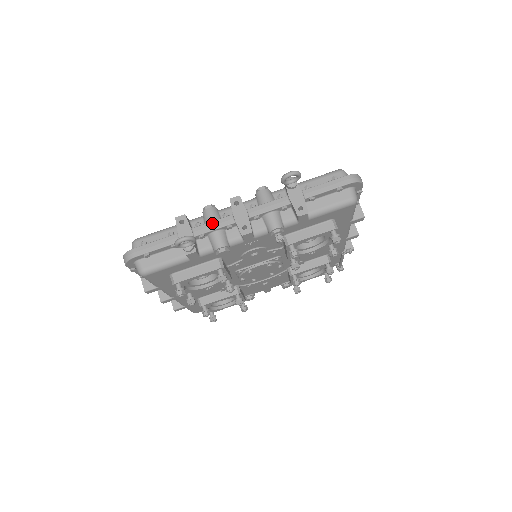
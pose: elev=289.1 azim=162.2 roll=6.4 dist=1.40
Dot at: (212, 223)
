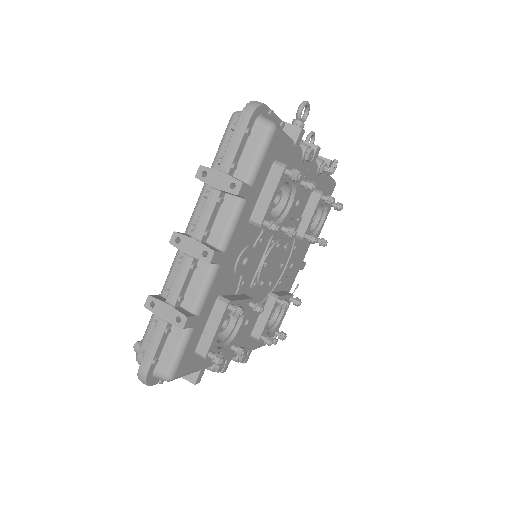
Dot at: occluded
